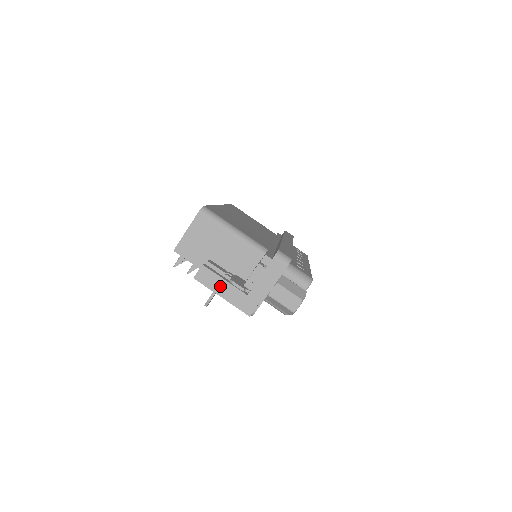
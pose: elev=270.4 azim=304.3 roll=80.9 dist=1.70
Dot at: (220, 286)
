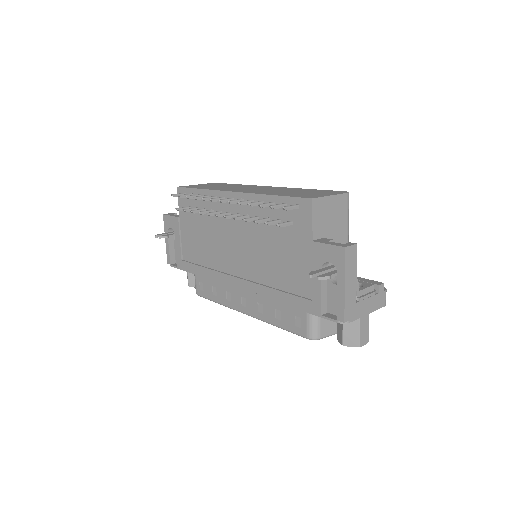
Dot at: (351, 275)
